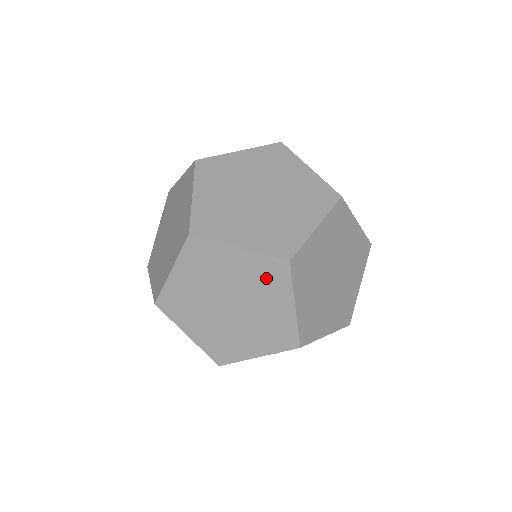
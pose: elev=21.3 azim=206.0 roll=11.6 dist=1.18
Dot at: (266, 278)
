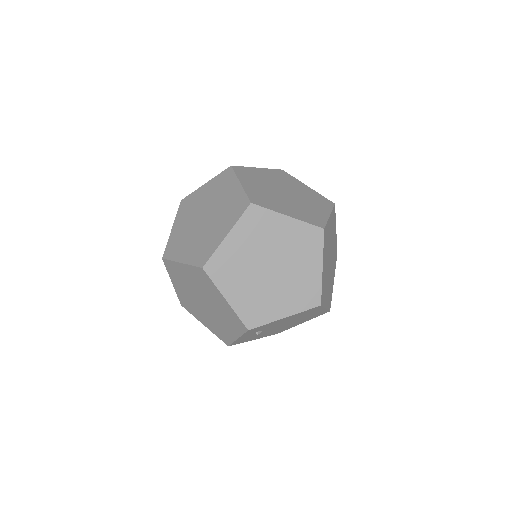
Dot at: (203, 281)
